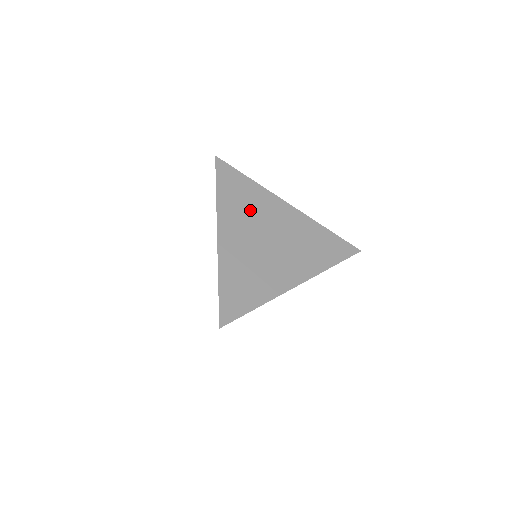
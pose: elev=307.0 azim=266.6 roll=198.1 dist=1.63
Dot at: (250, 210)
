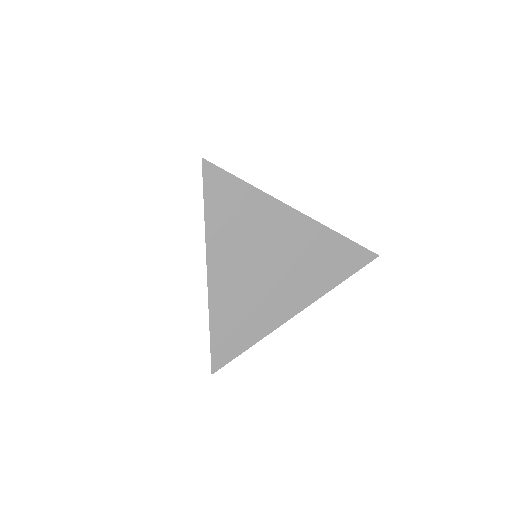
Dot at: occluded
